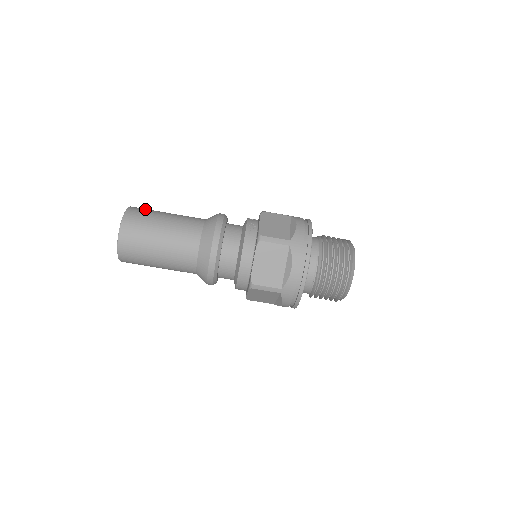
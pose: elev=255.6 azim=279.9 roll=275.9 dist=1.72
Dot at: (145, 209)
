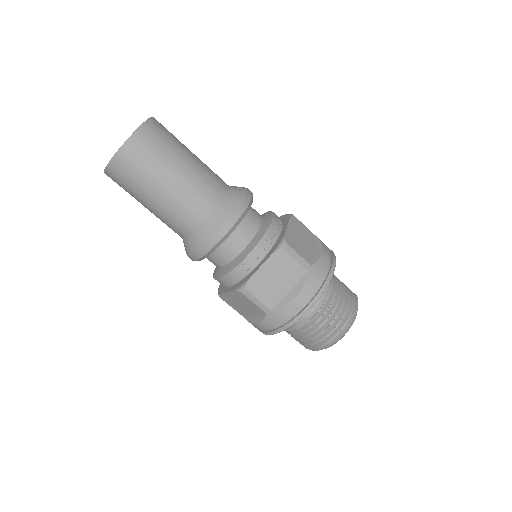
Dot at: (153, 147)
